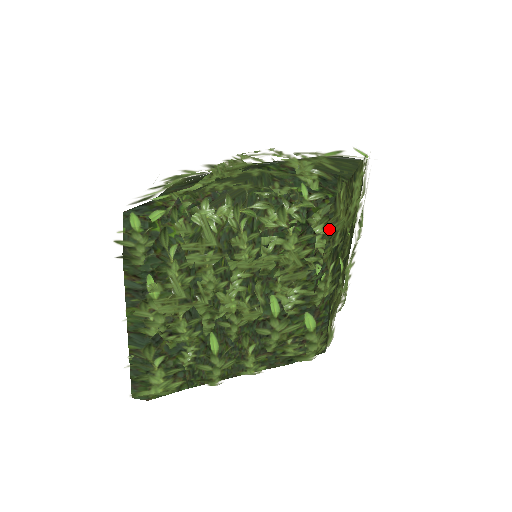
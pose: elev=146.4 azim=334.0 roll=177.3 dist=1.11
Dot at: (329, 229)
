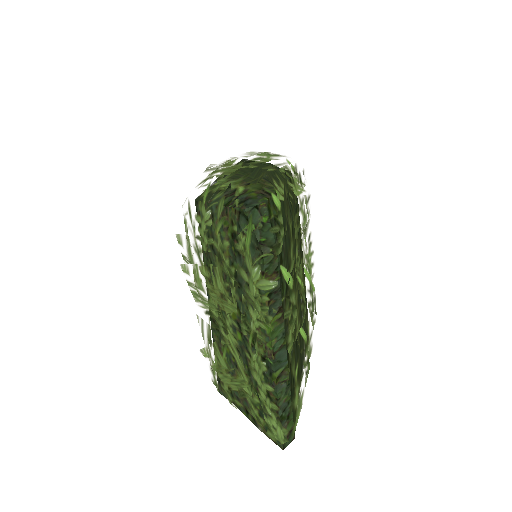
Dot at: occluded
